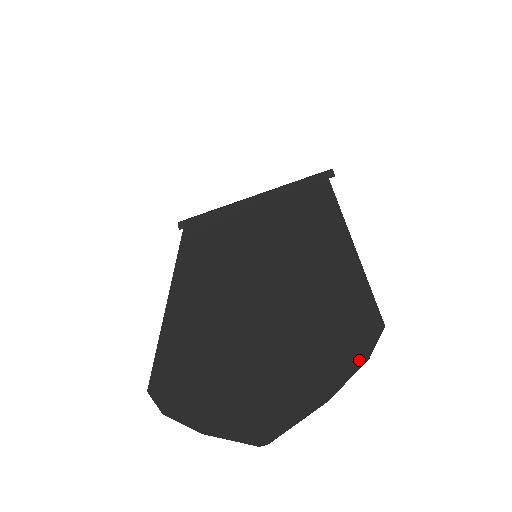
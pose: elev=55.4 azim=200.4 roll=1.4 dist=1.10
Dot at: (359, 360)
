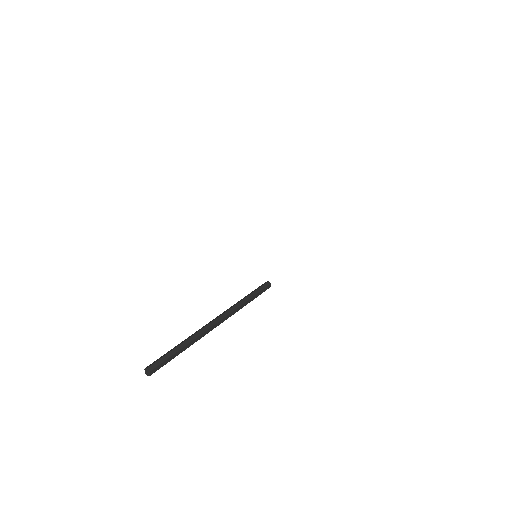
Dot at: occluded
